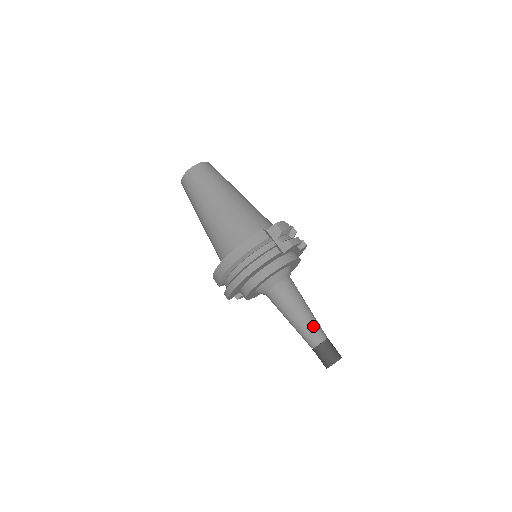
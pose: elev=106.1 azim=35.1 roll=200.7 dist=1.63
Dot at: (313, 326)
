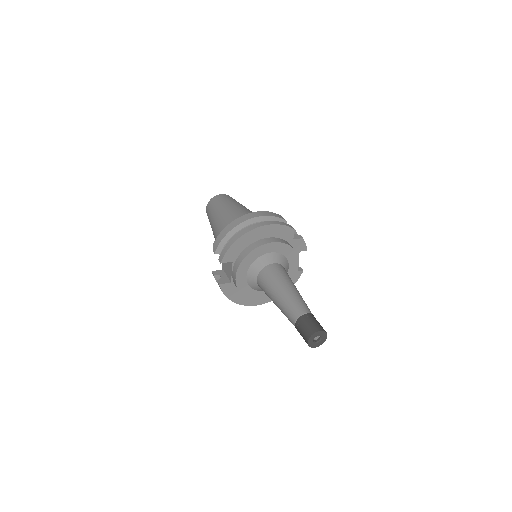
Dot at: (303, 301)
